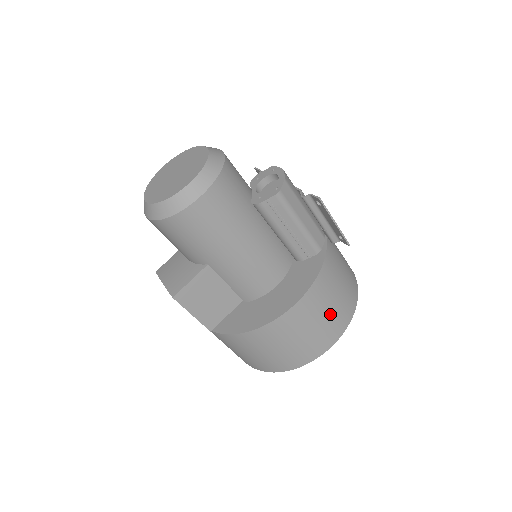
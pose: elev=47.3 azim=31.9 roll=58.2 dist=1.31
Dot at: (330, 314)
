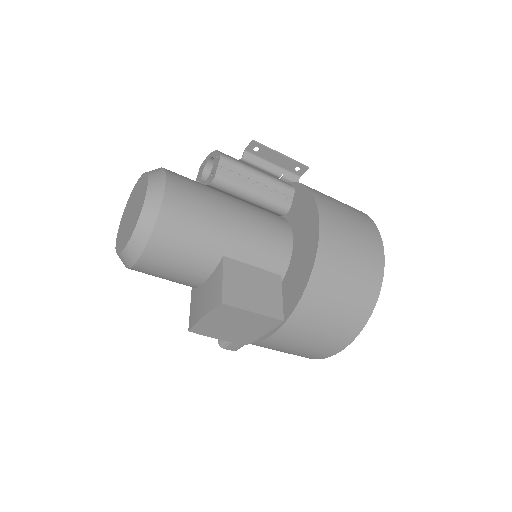
Dot at: (352, 217)
